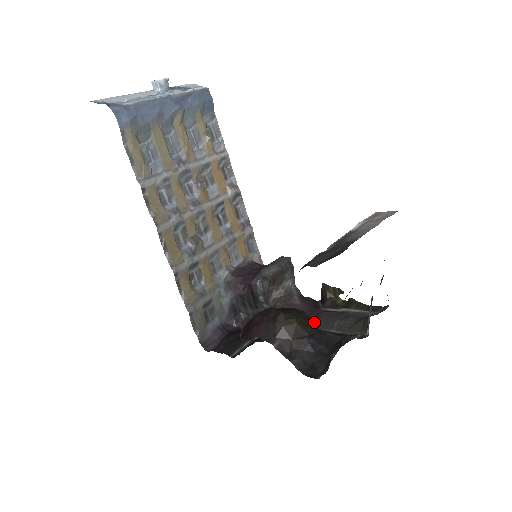
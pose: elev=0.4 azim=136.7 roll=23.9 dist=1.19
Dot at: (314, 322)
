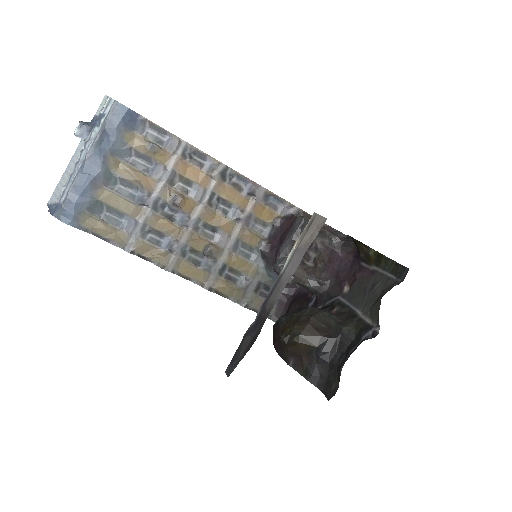
Dot at: (349, 288)
